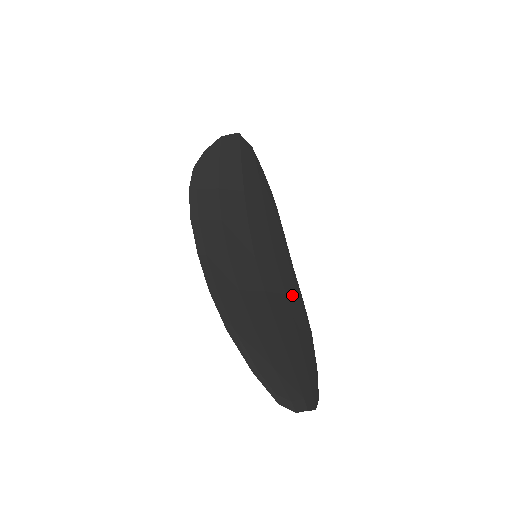
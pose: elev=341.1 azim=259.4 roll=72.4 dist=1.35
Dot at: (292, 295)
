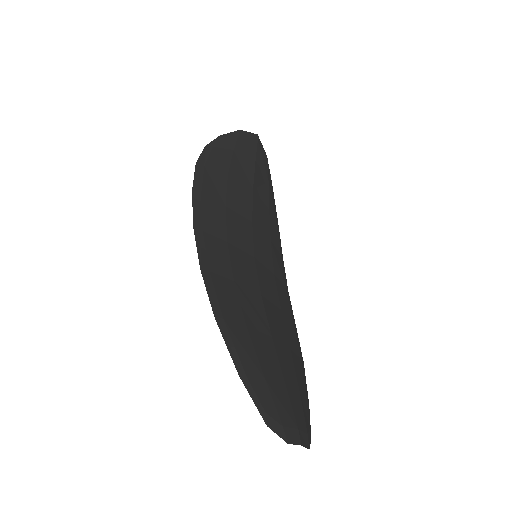
Dot at: (287, 314)
